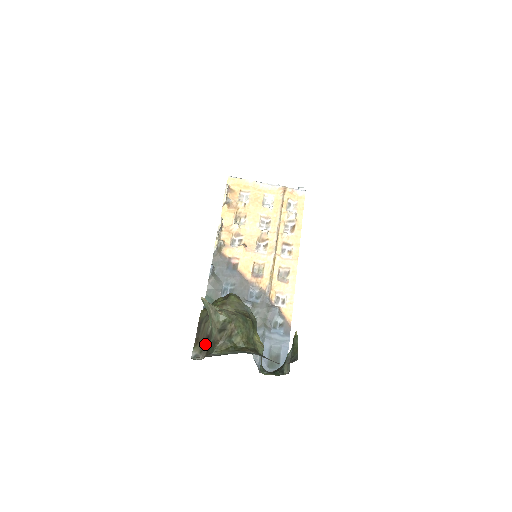
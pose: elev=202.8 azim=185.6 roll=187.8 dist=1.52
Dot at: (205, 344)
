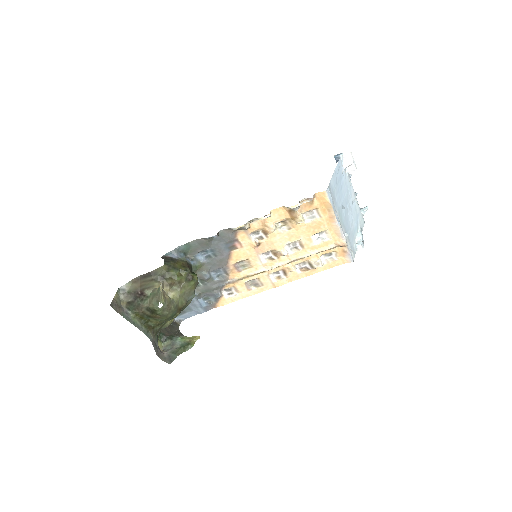
Dot at: (136, 293)
